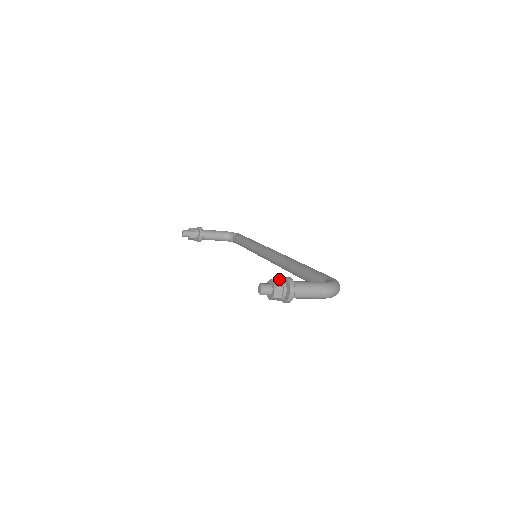
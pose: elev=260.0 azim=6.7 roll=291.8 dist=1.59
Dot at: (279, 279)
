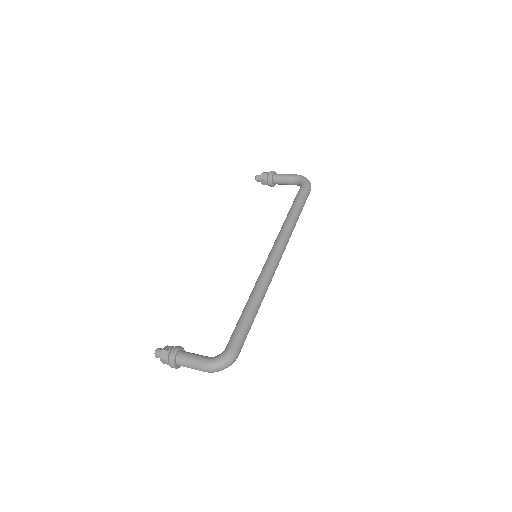
Dot at: (167, 351)
